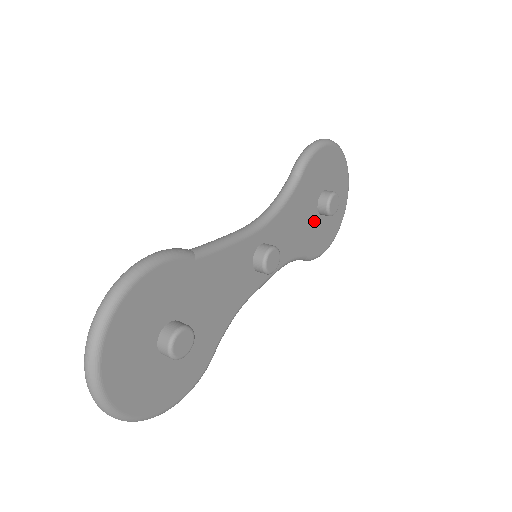
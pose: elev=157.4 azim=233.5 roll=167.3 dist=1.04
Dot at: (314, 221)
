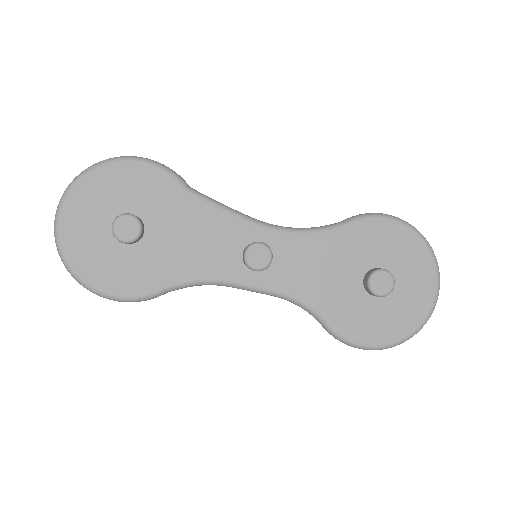
Dot at: (353, 290)
